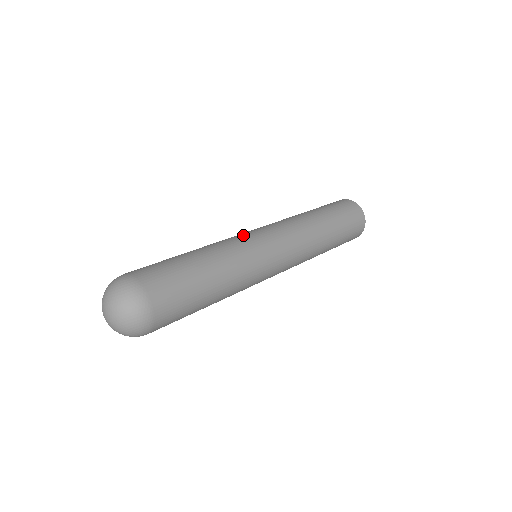
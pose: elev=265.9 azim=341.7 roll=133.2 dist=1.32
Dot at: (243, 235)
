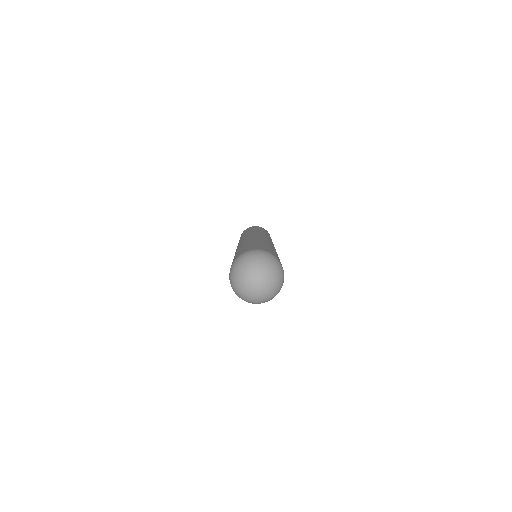
Dot at: (258, 236)
